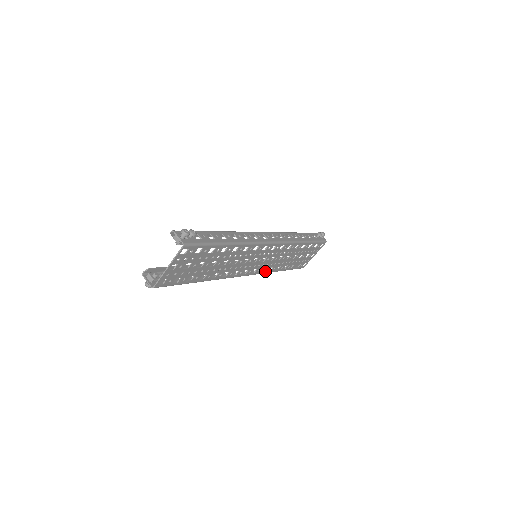
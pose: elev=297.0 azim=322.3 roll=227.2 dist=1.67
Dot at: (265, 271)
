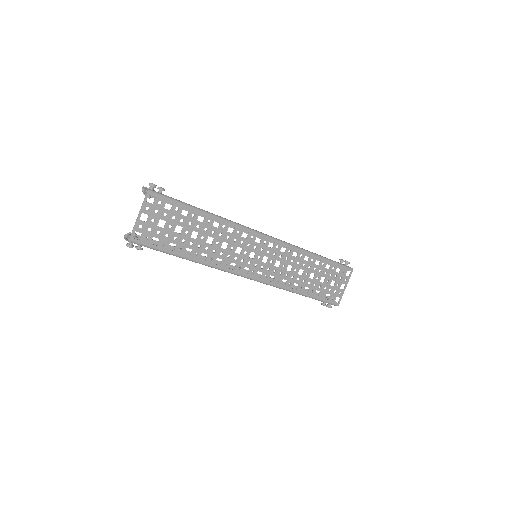
Dot at: (277, 283)
